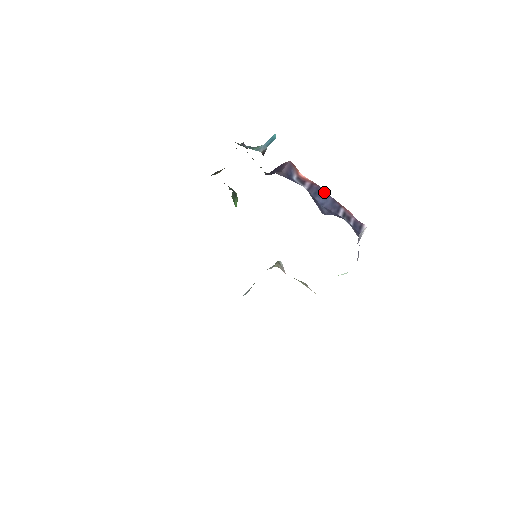
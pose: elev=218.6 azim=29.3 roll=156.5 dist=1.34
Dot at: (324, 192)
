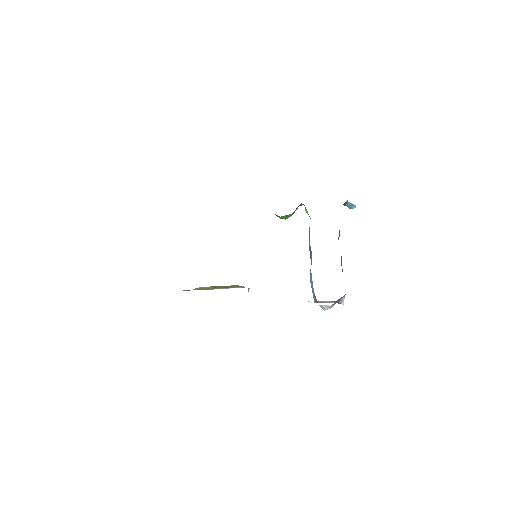
Dot at: occluded
